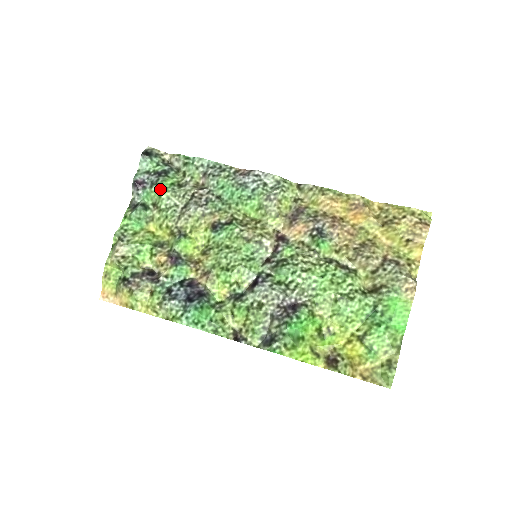
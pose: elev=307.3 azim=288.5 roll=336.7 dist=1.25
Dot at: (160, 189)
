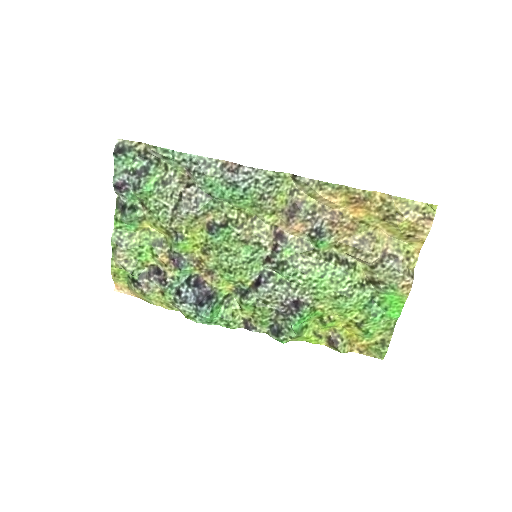
Dot at: (145, 192)
